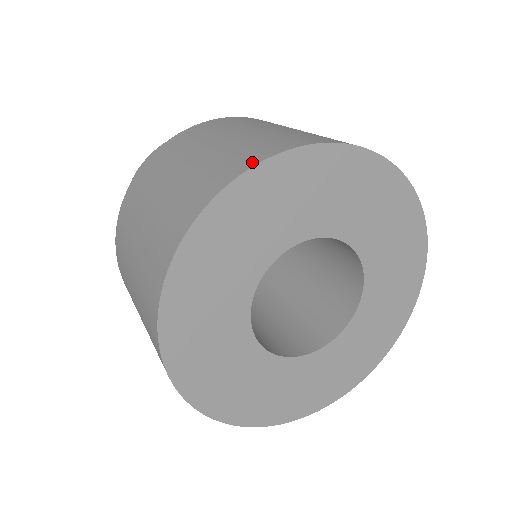
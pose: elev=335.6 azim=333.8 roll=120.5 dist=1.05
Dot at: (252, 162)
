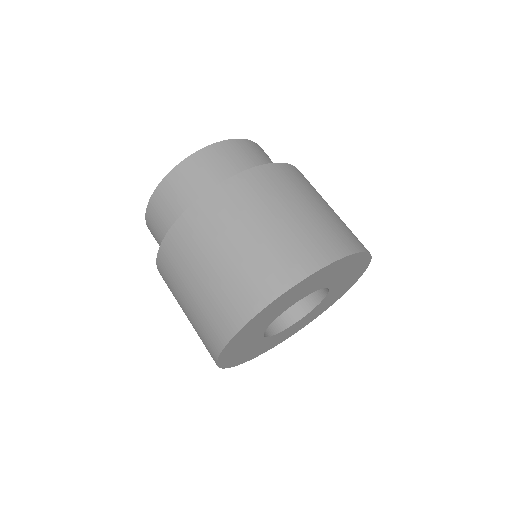
Dot at: (215, 355)
